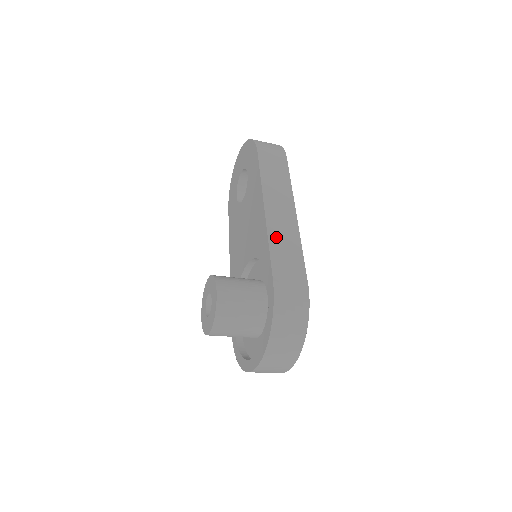
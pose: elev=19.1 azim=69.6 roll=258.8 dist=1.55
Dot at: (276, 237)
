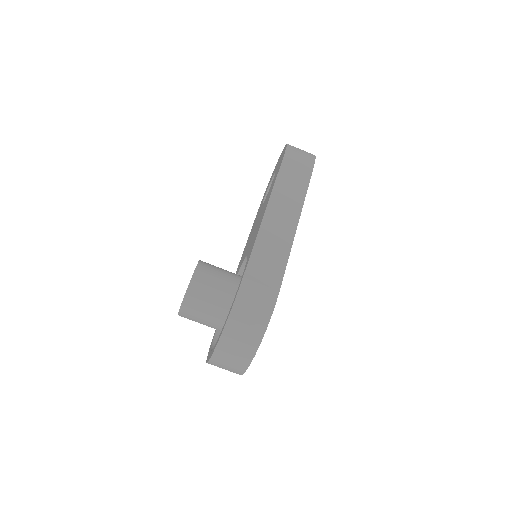
Dot at: (266, 238)
